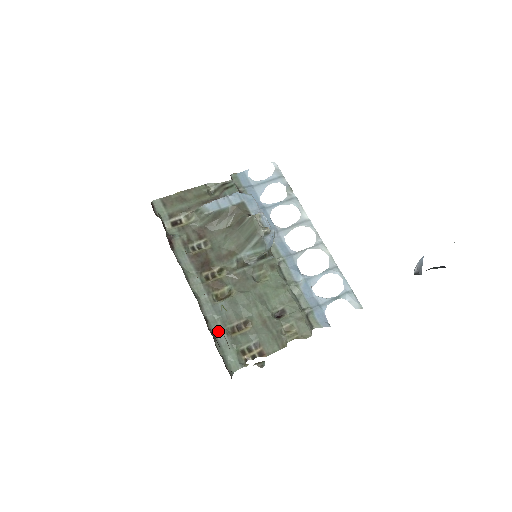
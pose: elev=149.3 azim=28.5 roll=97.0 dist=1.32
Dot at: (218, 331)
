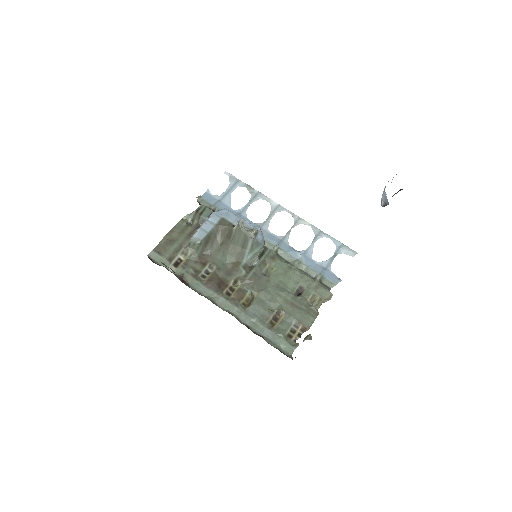
Dot at: (262, 330)
